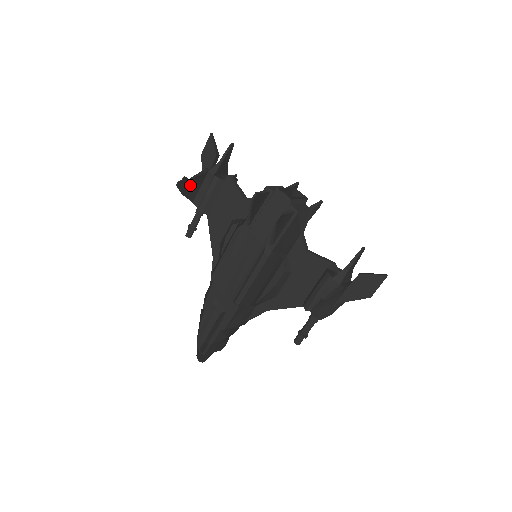
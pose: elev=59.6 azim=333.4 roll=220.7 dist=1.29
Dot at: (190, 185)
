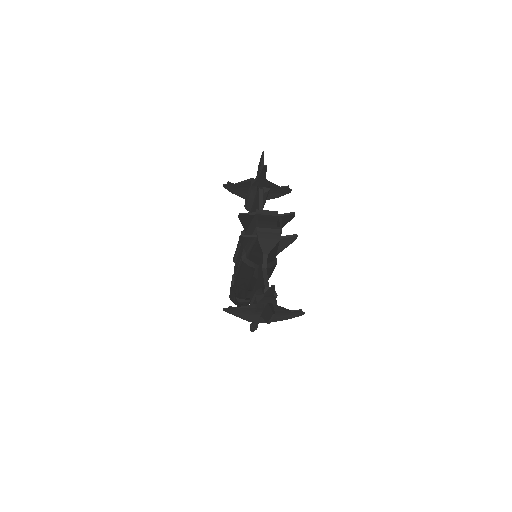
Dot at: (237, 188)
